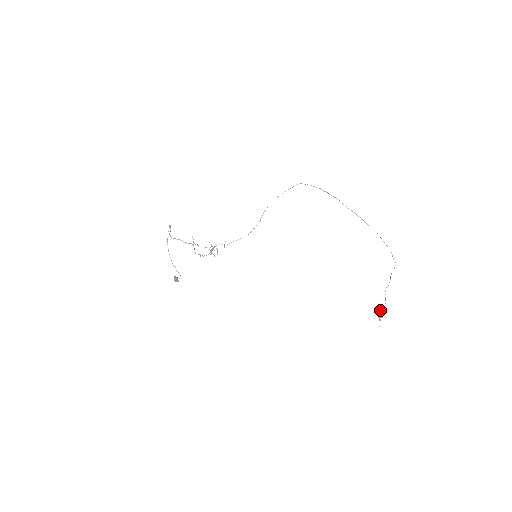
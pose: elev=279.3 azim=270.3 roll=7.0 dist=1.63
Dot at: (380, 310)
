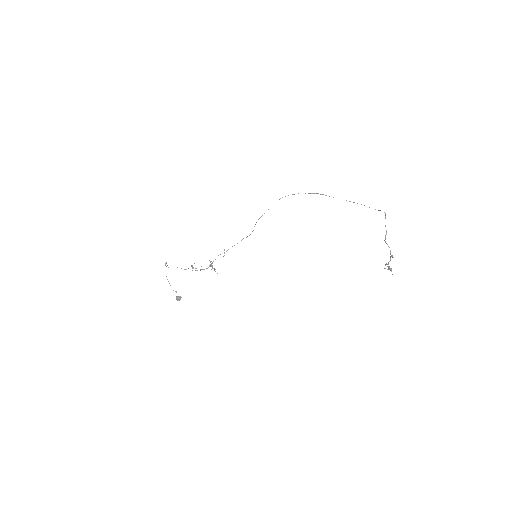
Dot at: (388, 262)
